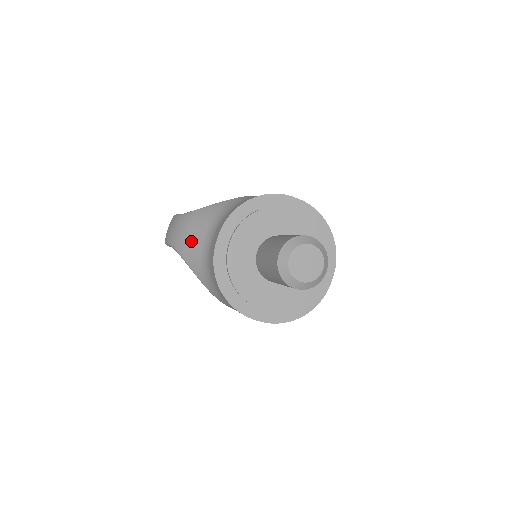
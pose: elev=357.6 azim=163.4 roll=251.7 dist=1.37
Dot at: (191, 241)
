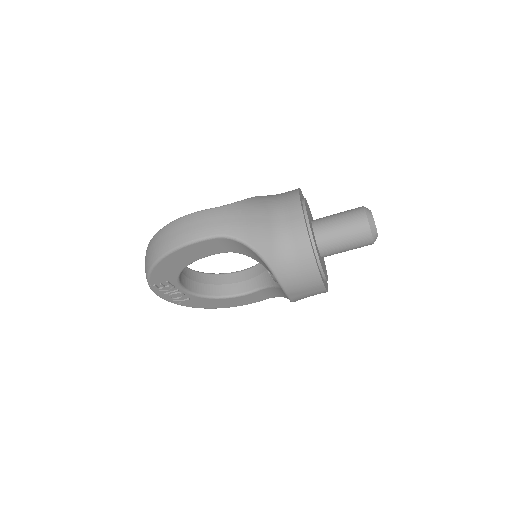
Dot at: (256, 225)
